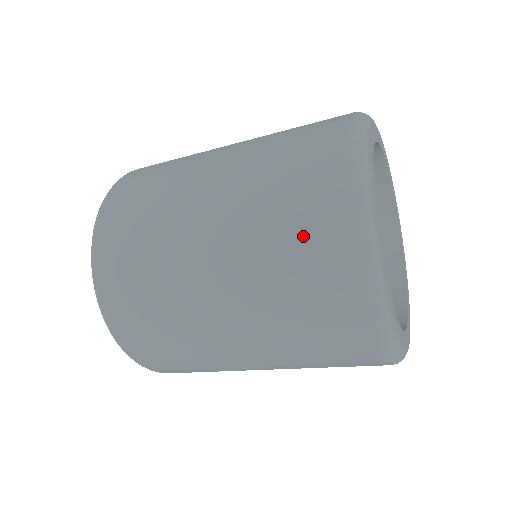
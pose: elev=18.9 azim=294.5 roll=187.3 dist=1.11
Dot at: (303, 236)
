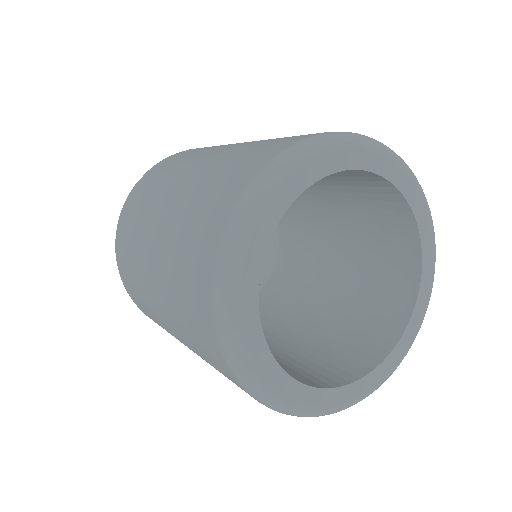
Dot at: occluded
